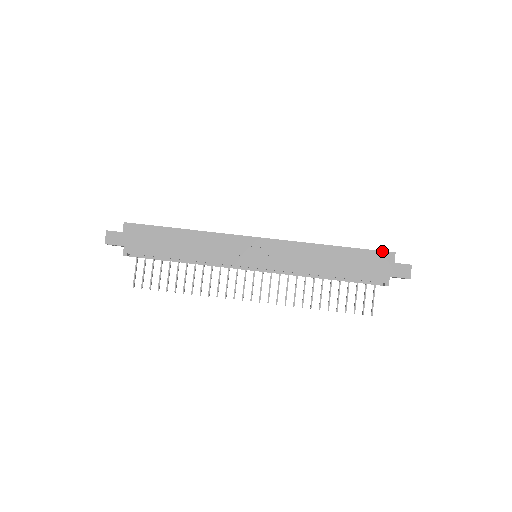
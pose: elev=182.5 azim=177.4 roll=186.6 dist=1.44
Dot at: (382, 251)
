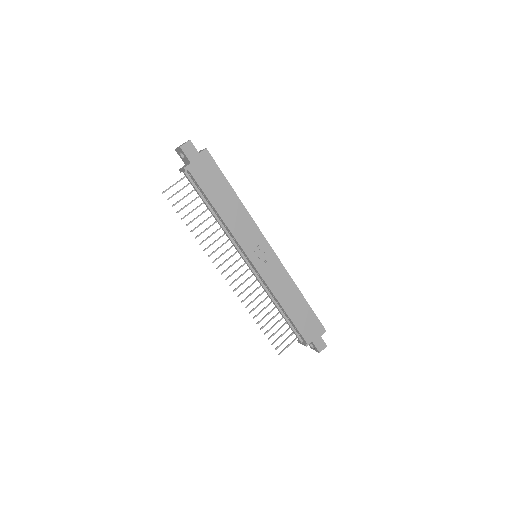
Dot at: occluded
